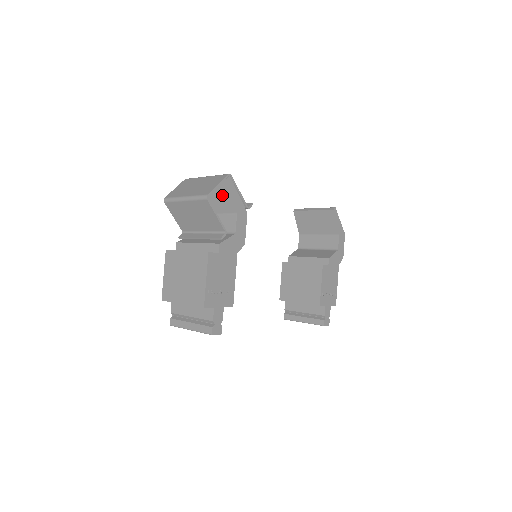
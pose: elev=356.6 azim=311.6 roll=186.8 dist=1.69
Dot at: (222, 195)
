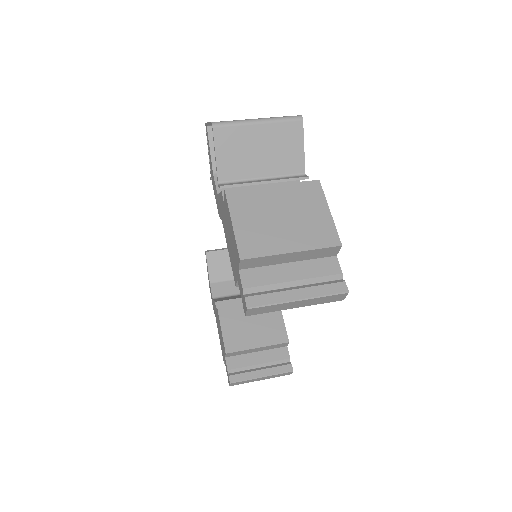
Dot at: occluded
